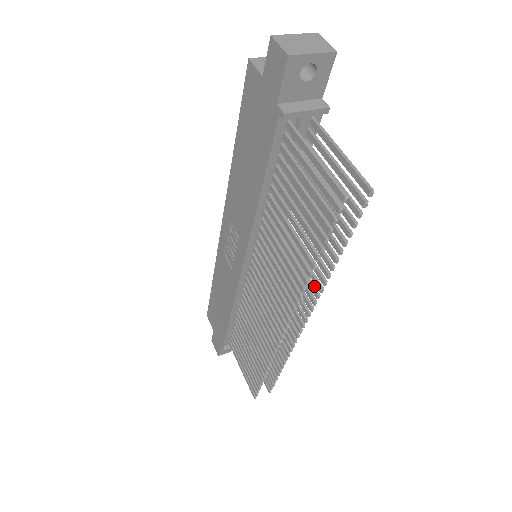
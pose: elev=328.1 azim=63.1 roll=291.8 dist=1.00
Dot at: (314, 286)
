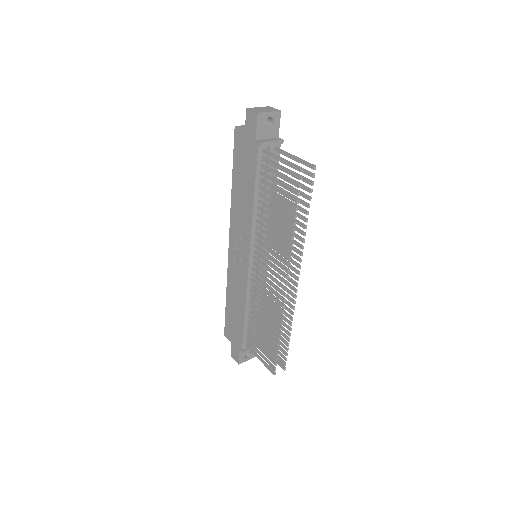
Dot at: (298, 249)
